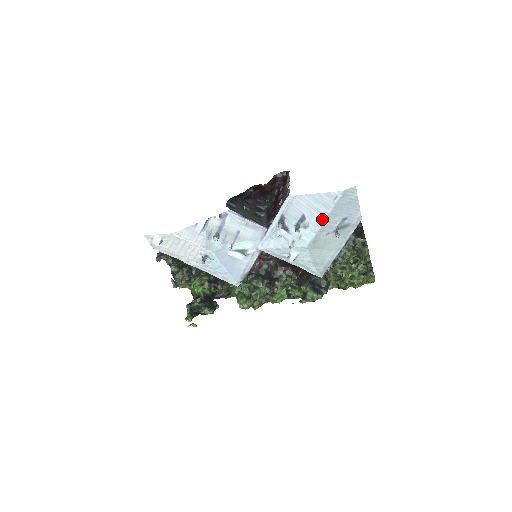
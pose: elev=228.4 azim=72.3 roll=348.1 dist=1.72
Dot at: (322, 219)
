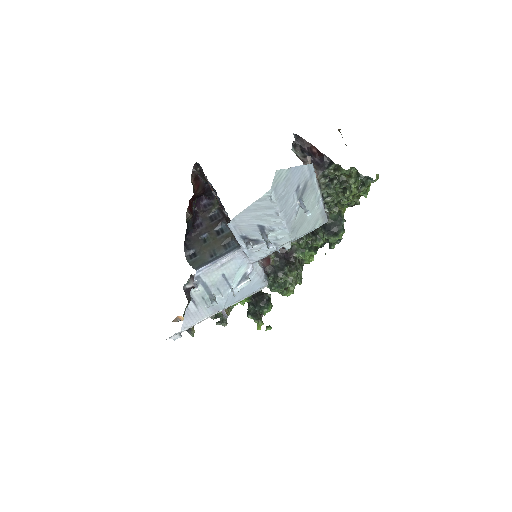
Dot at: (279, 218)
